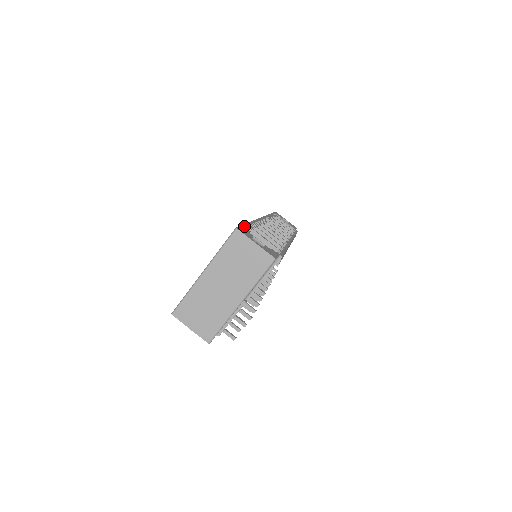
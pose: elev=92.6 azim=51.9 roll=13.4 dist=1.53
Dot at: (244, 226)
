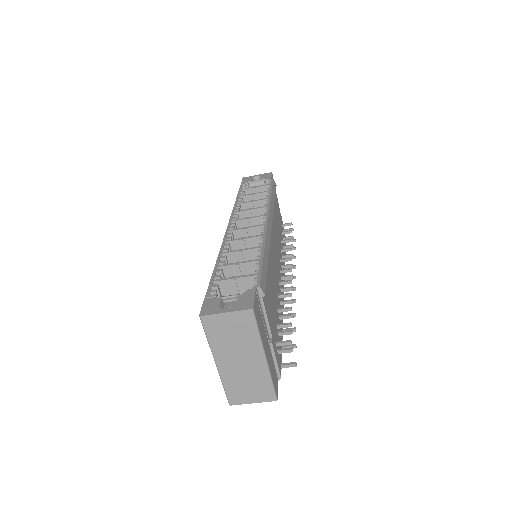
Dot at: (208, 293)
